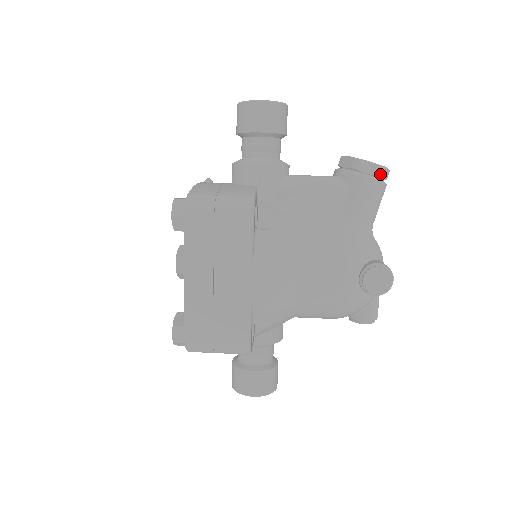
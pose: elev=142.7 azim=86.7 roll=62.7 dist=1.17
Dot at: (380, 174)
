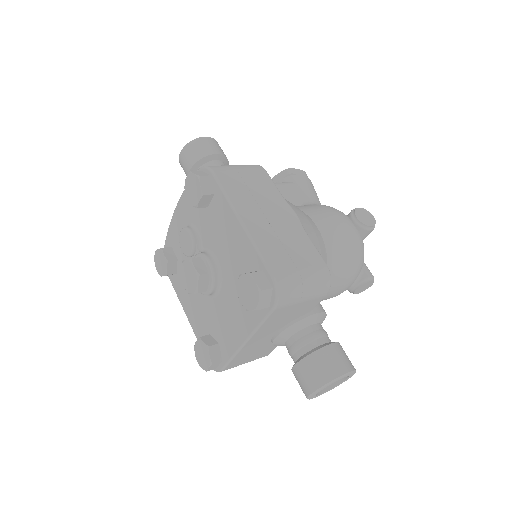
Dot at: (307, 176)
